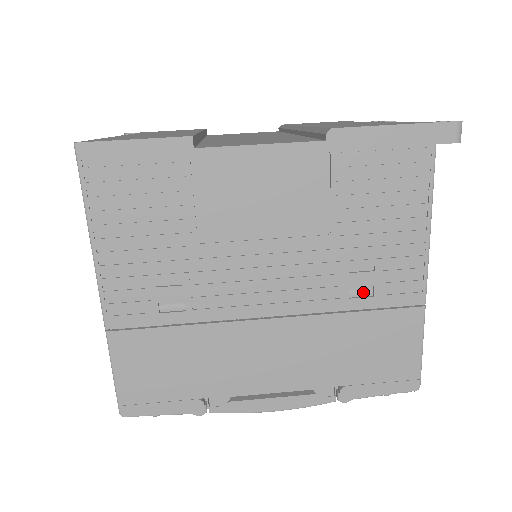
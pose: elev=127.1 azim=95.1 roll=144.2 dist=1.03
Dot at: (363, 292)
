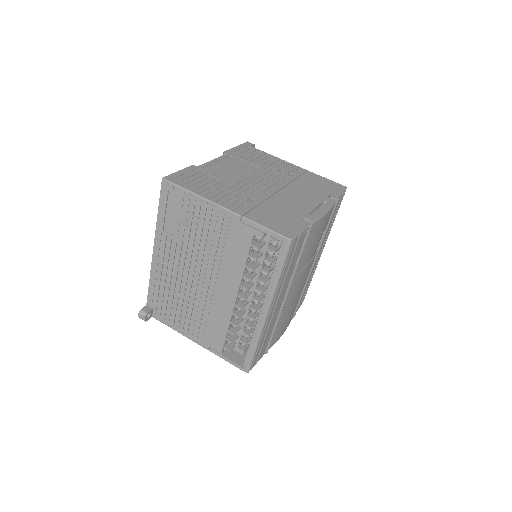
Dot at: (290, 175)
